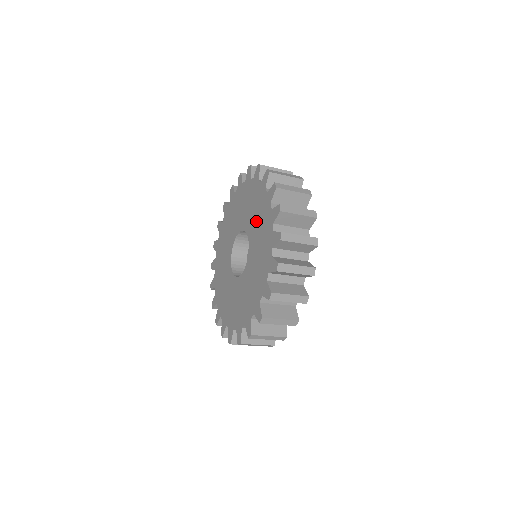
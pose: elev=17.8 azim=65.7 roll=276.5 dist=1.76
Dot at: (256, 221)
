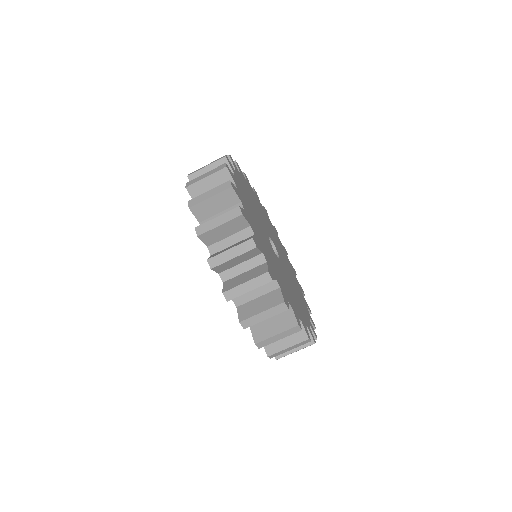
Dot at: occluded
